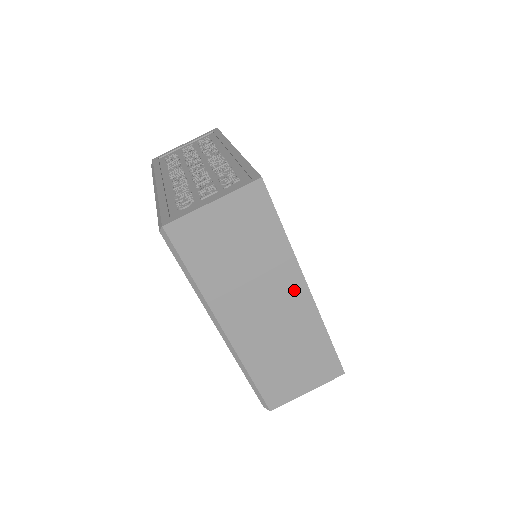
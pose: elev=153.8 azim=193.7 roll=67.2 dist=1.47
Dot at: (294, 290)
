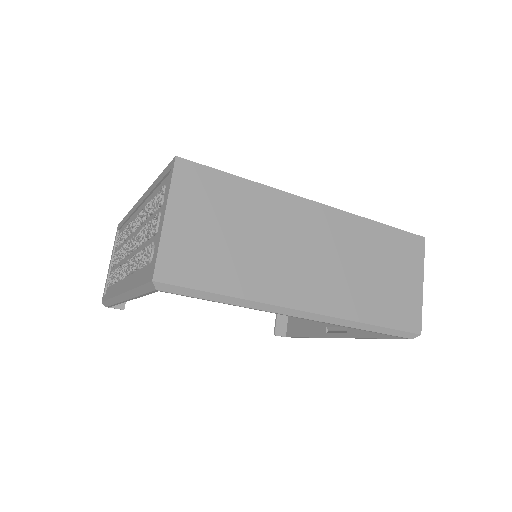
Dot at: (309, 216)
